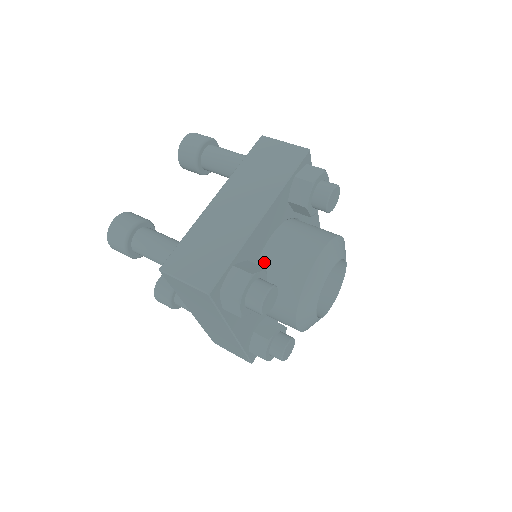
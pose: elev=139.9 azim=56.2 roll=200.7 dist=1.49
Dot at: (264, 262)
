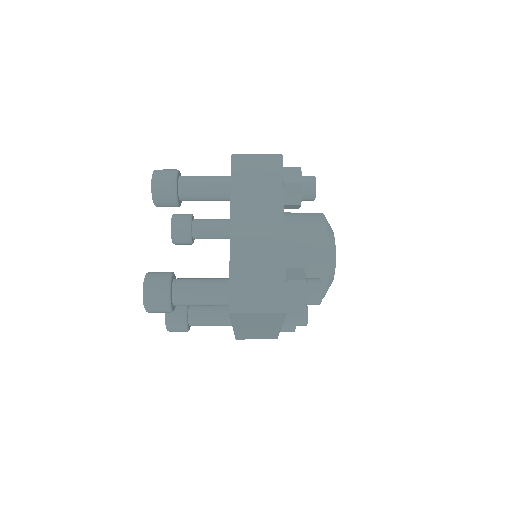
Dot at: (288, 262)
